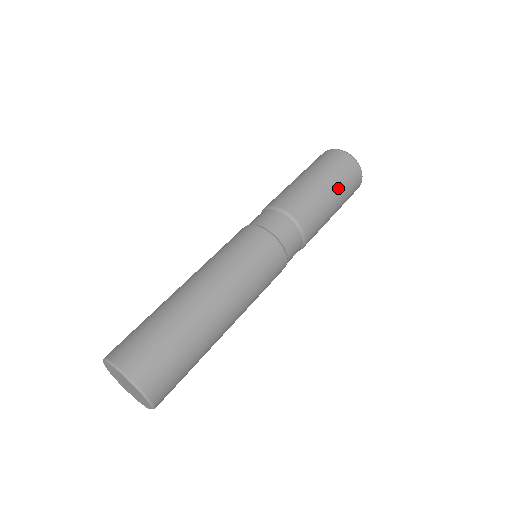
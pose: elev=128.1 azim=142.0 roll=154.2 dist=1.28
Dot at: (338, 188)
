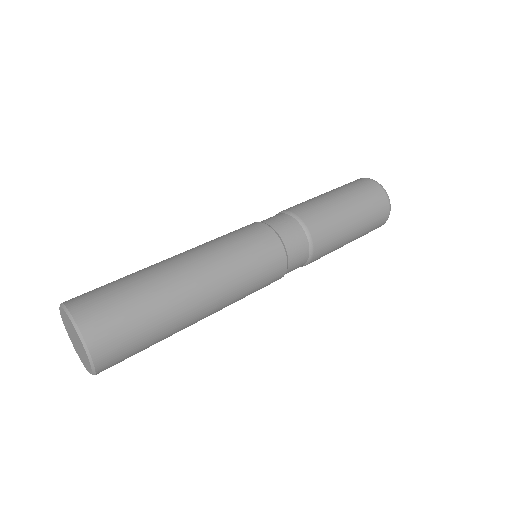
Dot at: (360, 234)
